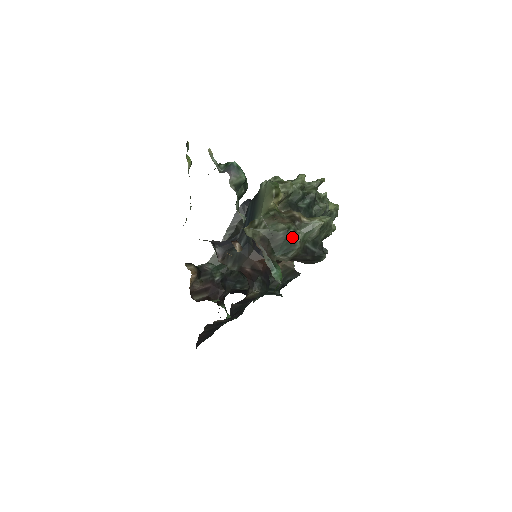
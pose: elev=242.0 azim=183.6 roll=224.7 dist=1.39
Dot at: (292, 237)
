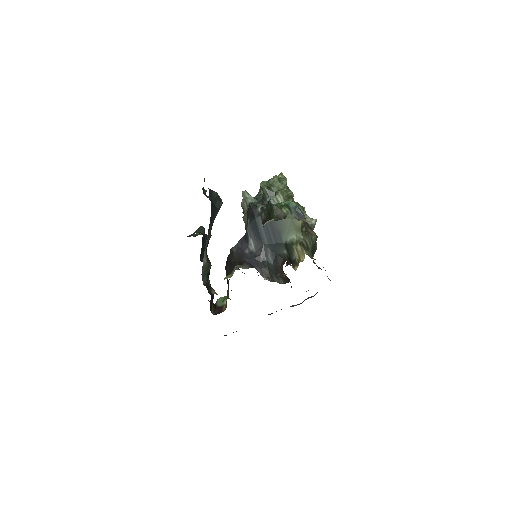
Dot at: occluded
